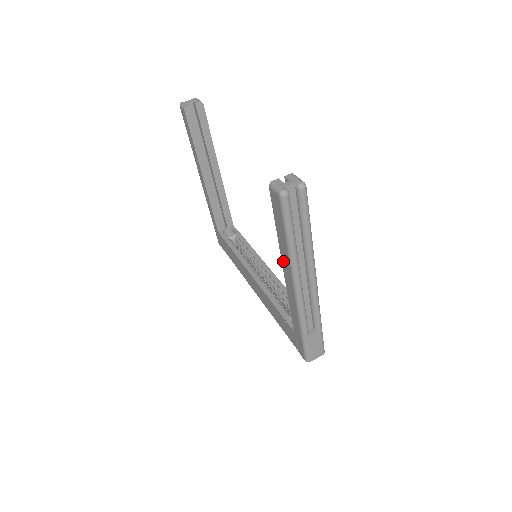
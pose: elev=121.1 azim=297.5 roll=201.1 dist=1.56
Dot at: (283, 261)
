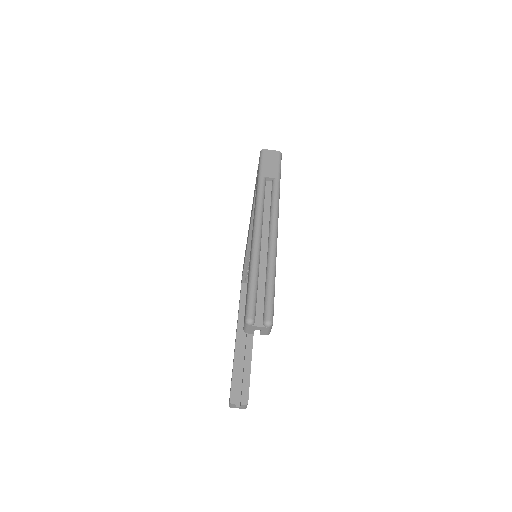
Dot at: (235, 346)
